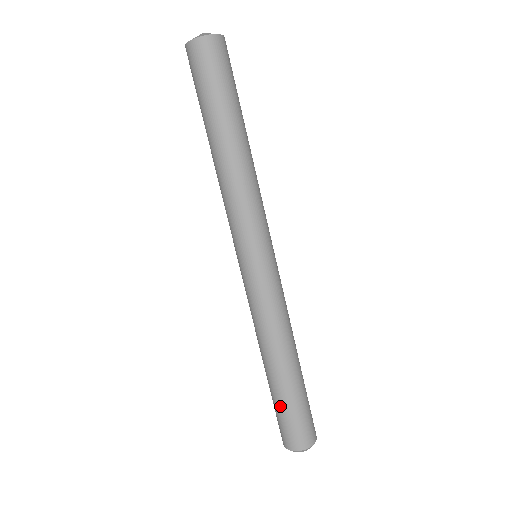
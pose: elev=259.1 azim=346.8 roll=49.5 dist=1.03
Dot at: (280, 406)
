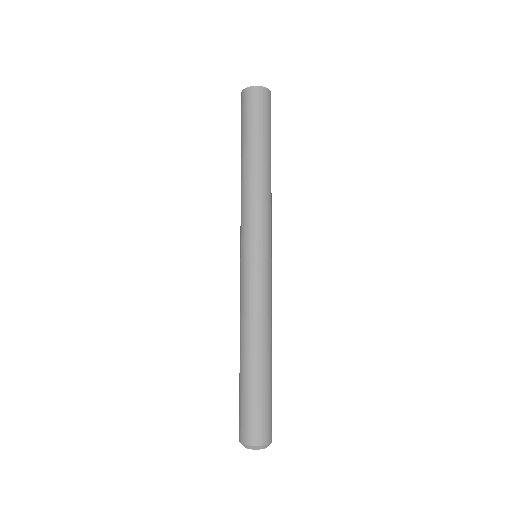
Dot at: (257, 395)
